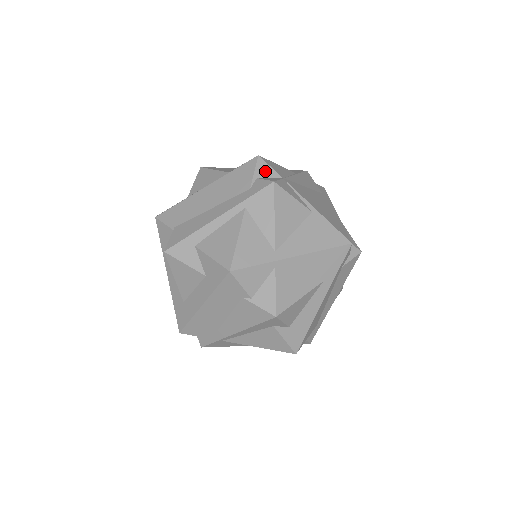
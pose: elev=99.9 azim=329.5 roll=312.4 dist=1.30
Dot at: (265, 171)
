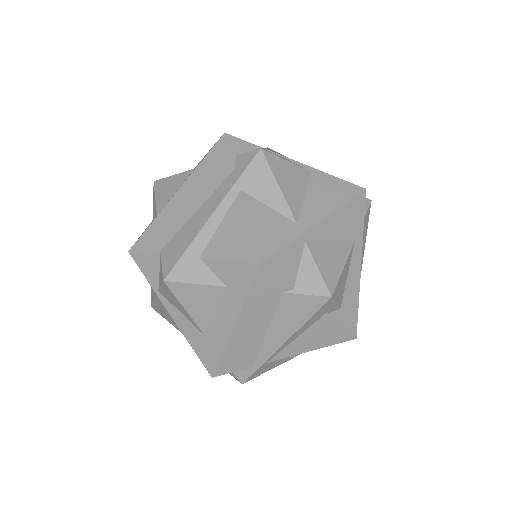
Dot at: (240, 146)
